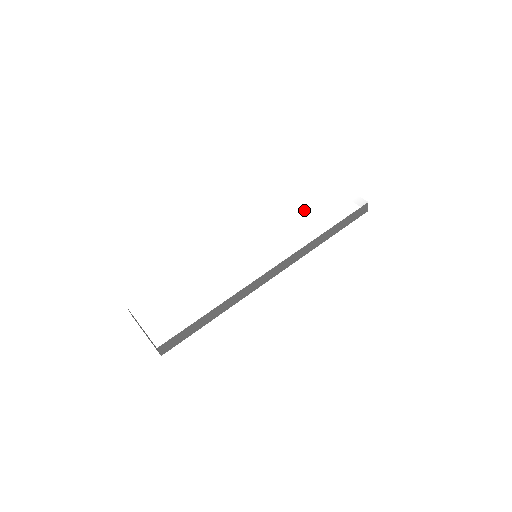
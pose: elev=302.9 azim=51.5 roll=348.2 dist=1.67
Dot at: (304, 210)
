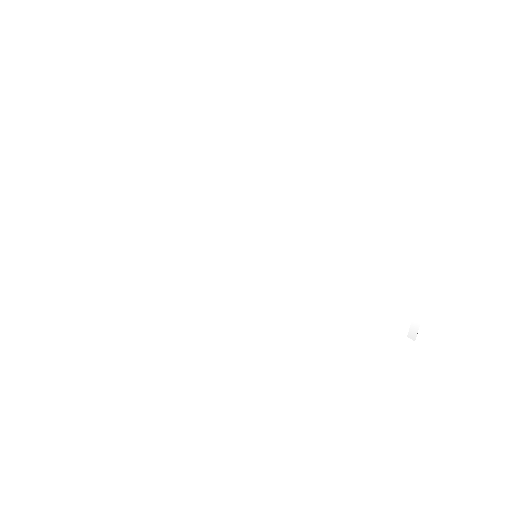
Dot at: (360, 271)
